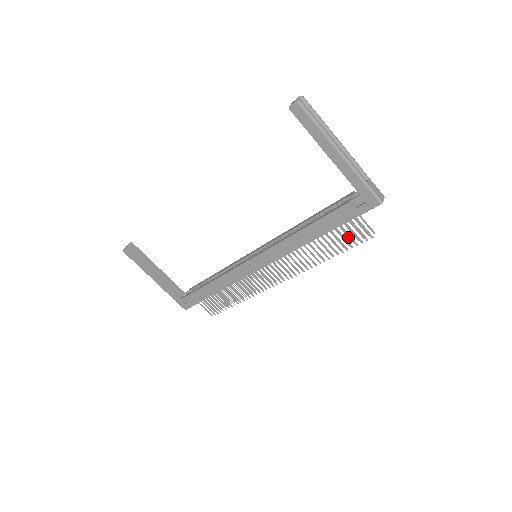
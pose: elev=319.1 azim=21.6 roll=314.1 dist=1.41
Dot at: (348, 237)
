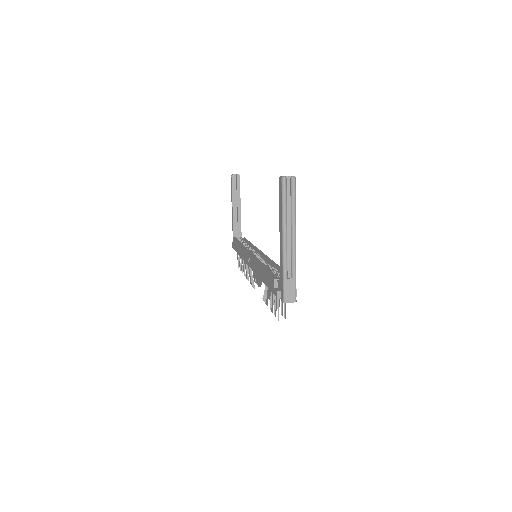
Dot at: occluded
